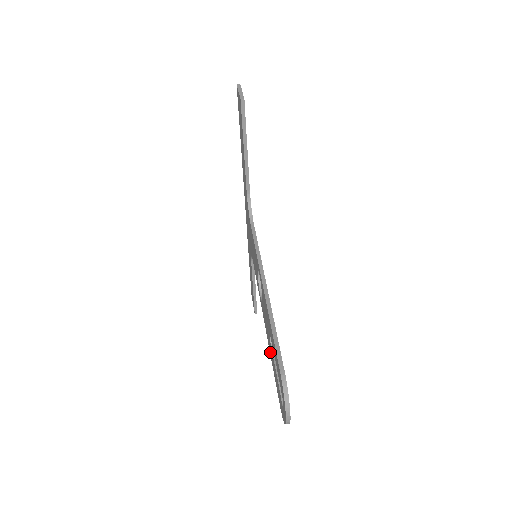
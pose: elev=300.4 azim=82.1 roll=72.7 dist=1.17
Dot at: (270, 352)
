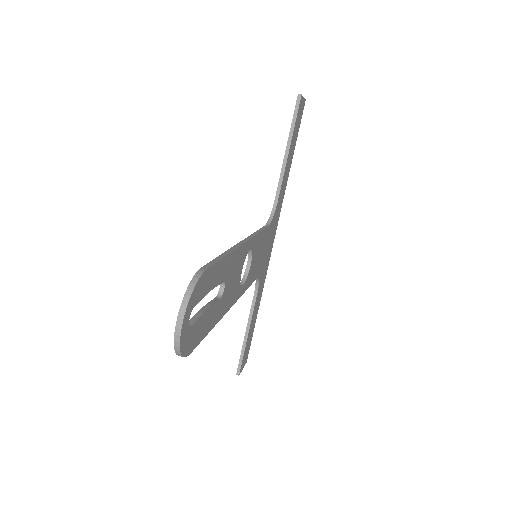
Dot at: occluded
